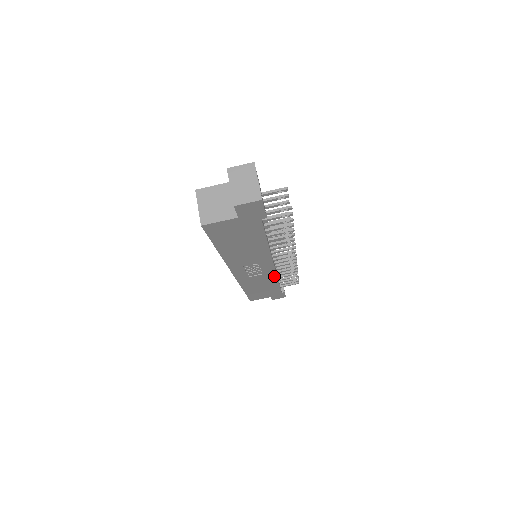
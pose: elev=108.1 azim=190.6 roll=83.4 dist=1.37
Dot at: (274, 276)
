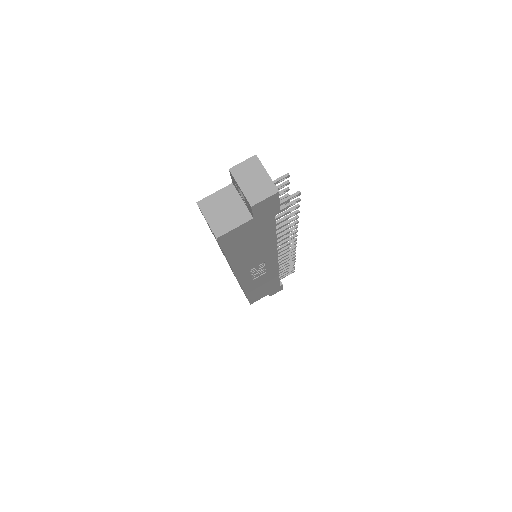
Dot at: (276, 271)
